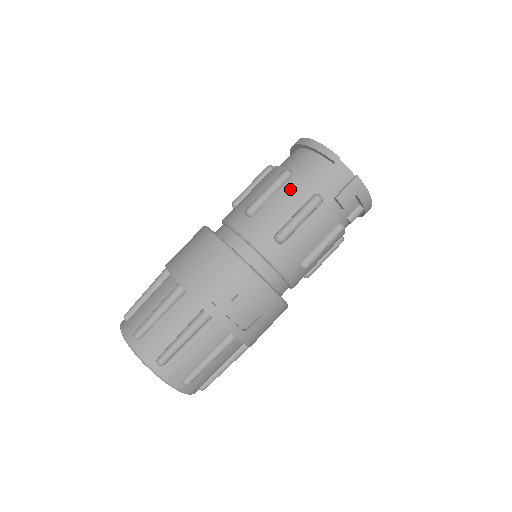
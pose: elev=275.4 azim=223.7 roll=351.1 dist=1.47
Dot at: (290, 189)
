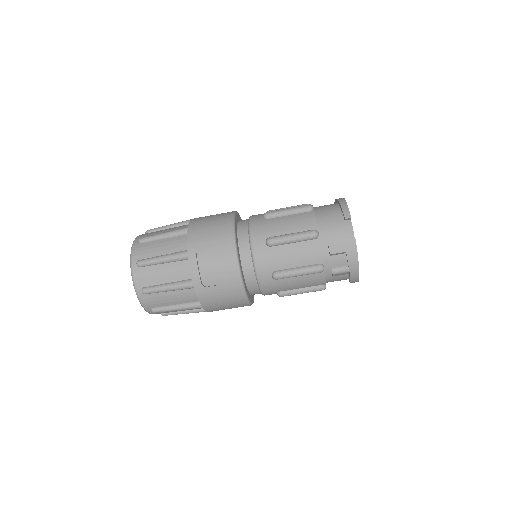
Dot at: (302, 217)
